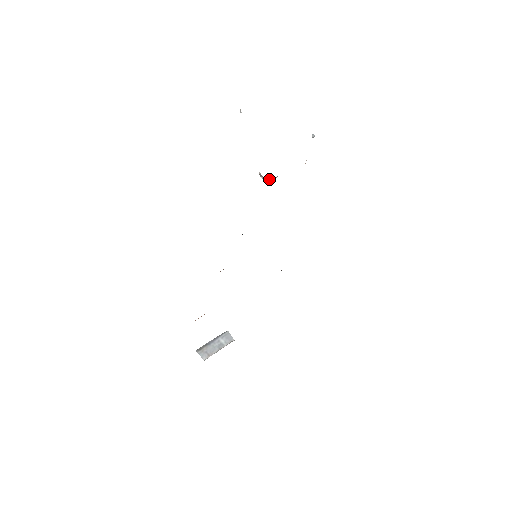
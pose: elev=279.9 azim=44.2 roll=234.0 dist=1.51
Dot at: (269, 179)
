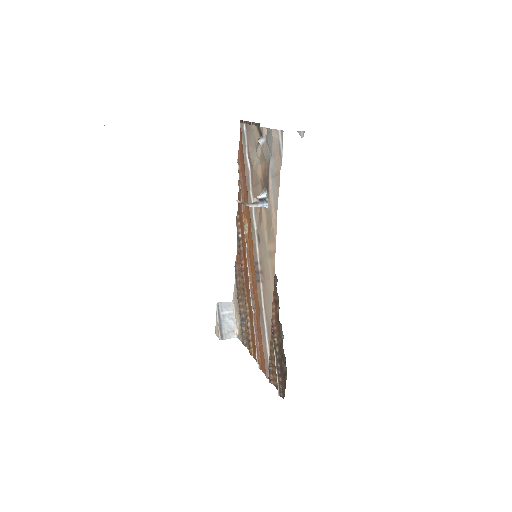
Dot at: (263, 203)
